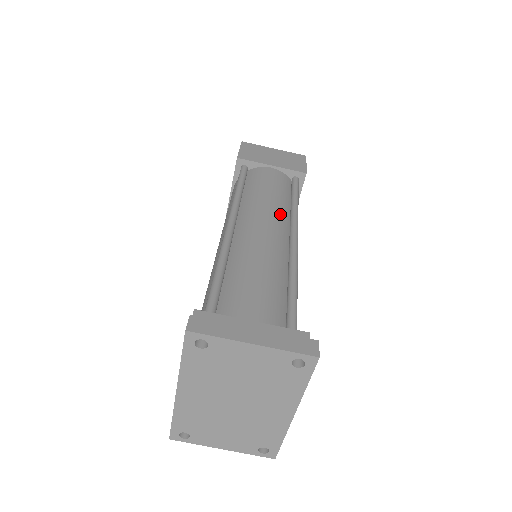
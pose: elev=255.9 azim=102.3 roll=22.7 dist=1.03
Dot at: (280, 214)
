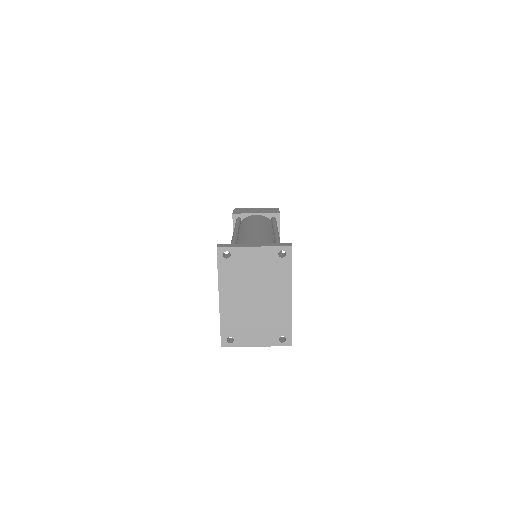
Dot at: (265, 228)
